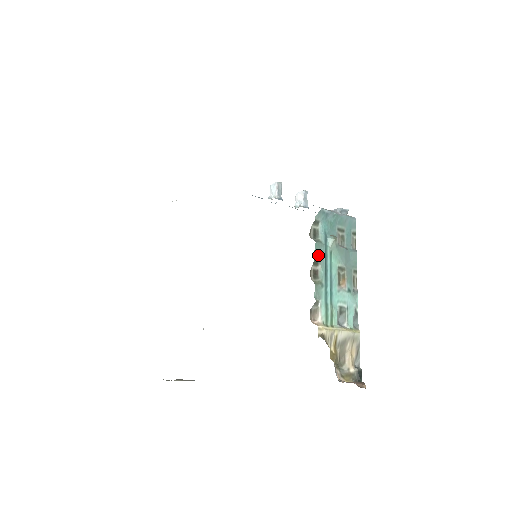
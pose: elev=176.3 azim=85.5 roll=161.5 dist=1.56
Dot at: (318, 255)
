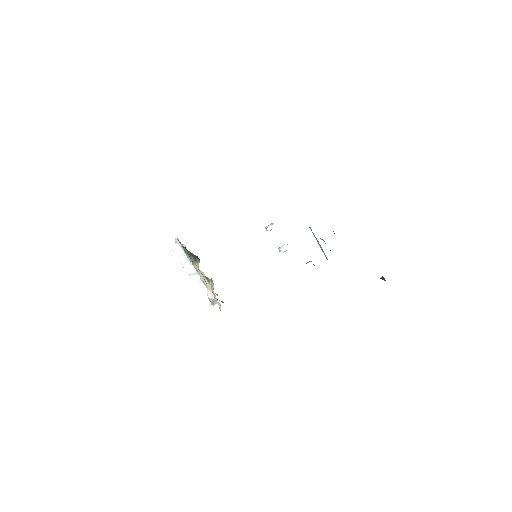
Dot at: occluded
